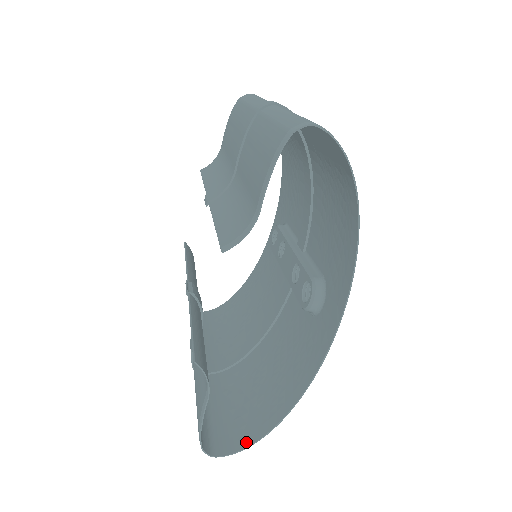
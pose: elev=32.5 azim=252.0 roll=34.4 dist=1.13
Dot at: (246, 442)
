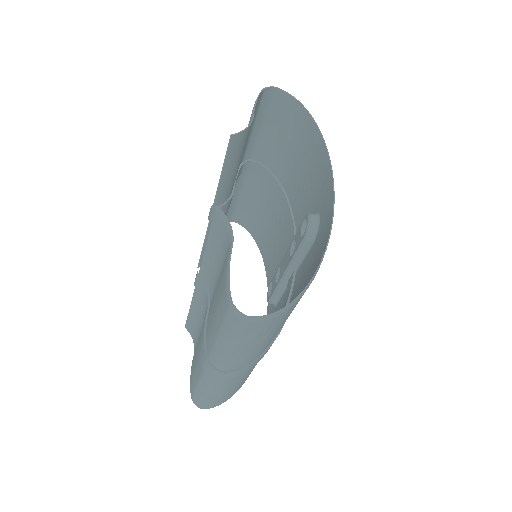
Dot at: (281, 310)
